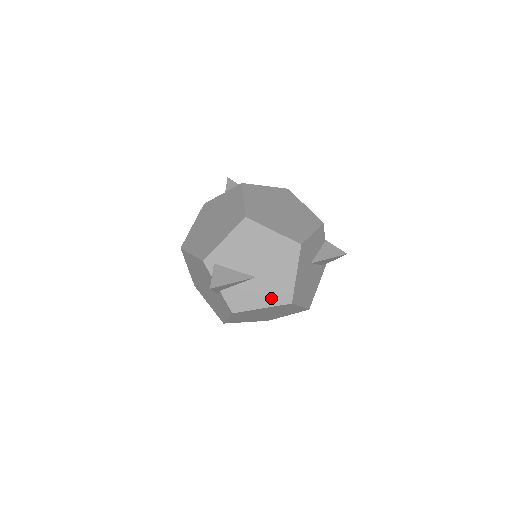
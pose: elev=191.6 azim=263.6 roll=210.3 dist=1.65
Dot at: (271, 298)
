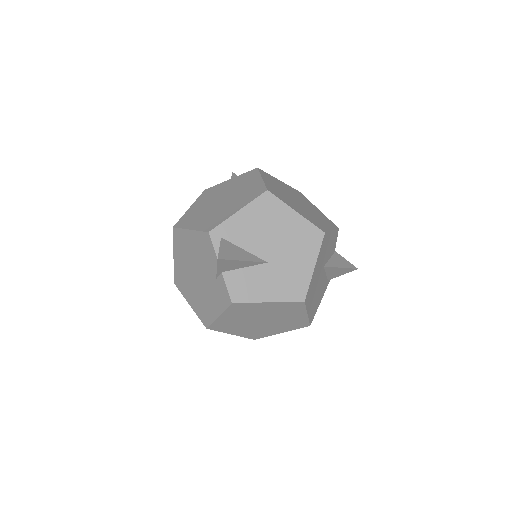
Dot at: (281, 291)
